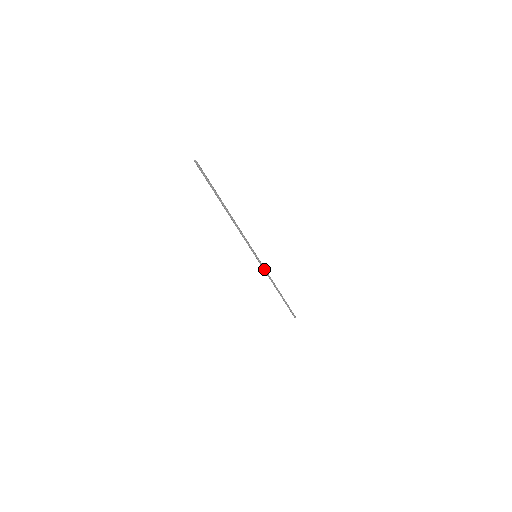
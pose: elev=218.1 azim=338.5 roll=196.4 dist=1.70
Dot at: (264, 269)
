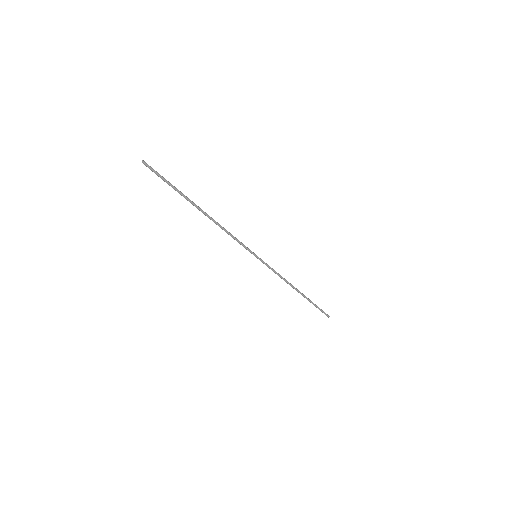
Dot at: (271, 269)
